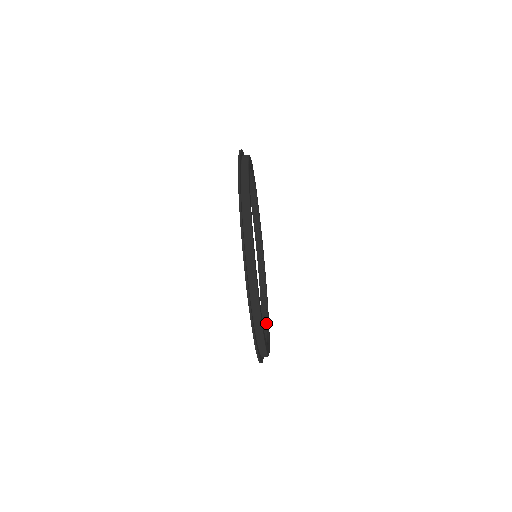
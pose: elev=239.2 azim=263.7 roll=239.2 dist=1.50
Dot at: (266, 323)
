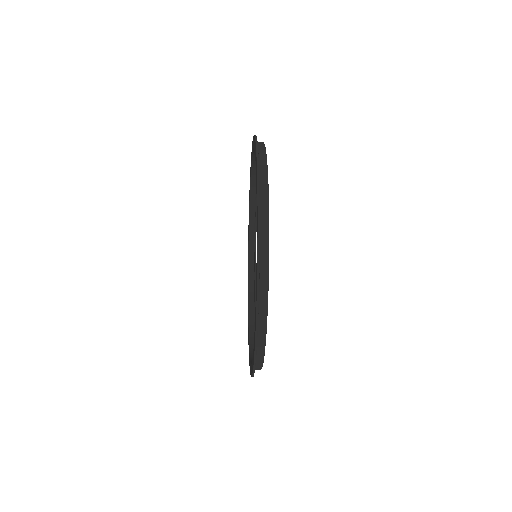
Dot at: (253, 260)
